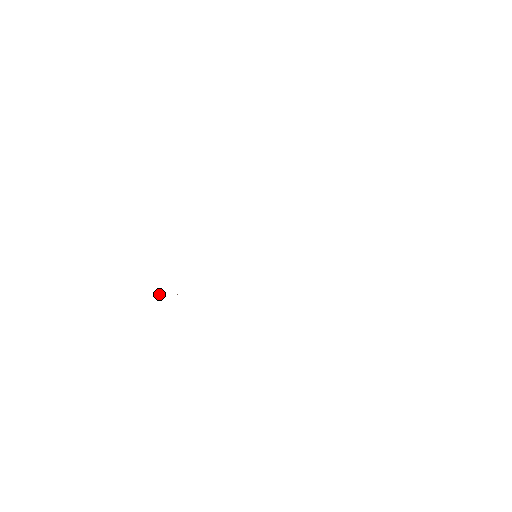
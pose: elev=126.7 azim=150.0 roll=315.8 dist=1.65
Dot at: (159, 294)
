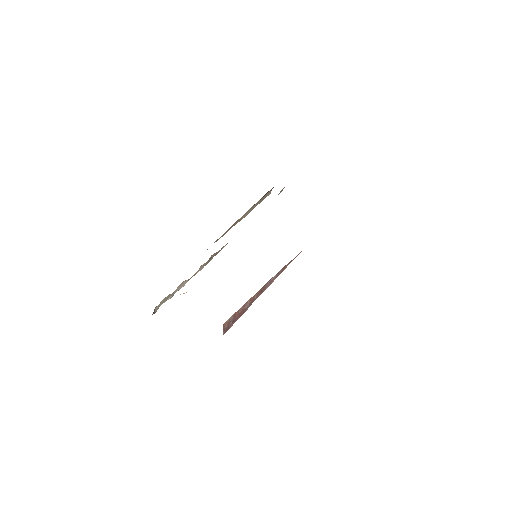
Dot at: (171, 296)
